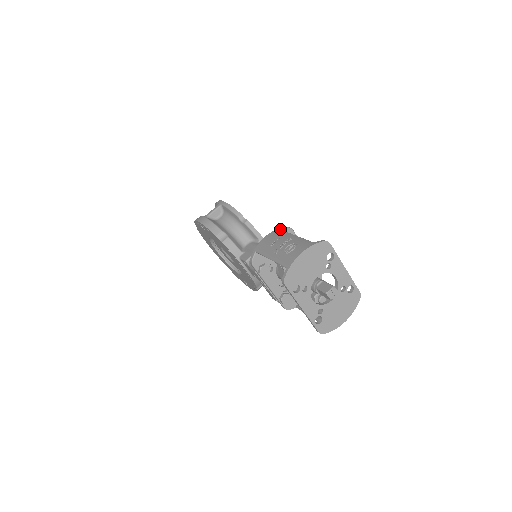
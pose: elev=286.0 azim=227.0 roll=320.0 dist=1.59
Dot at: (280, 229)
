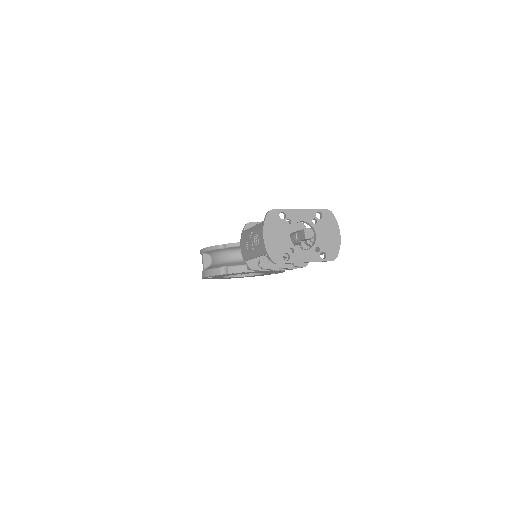
Dot at: (243, 232)
